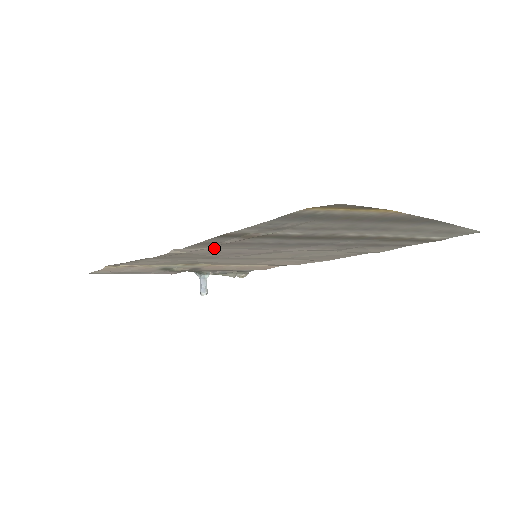
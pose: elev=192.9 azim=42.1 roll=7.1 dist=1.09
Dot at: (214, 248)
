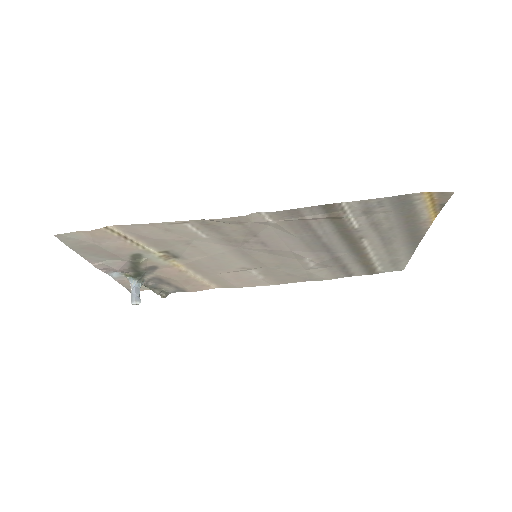
Dot at: (270, 226)
